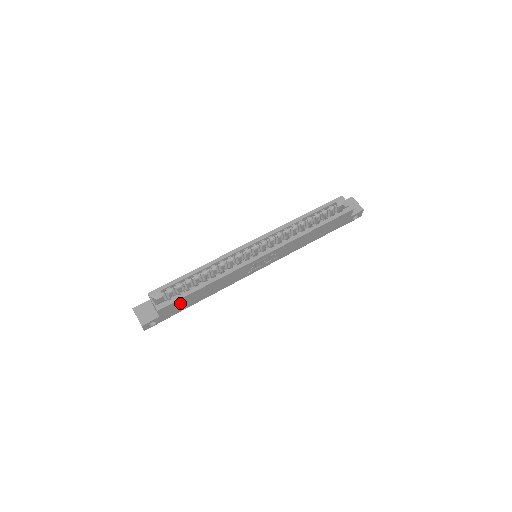
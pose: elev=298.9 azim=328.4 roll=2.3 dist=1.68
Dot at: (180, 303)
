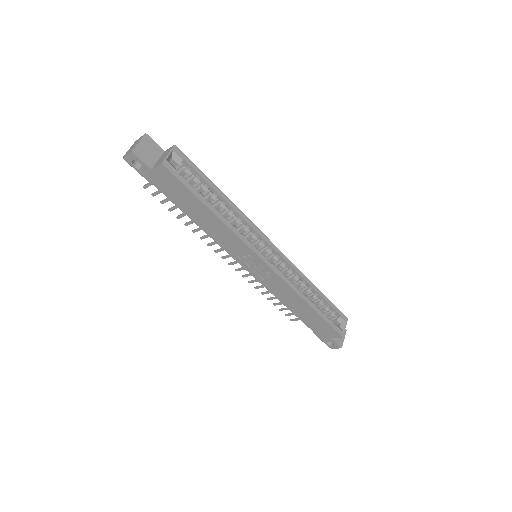
Dot at: (178, 189)
